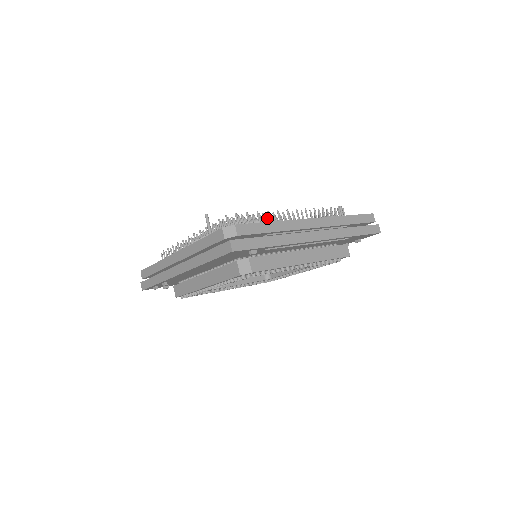
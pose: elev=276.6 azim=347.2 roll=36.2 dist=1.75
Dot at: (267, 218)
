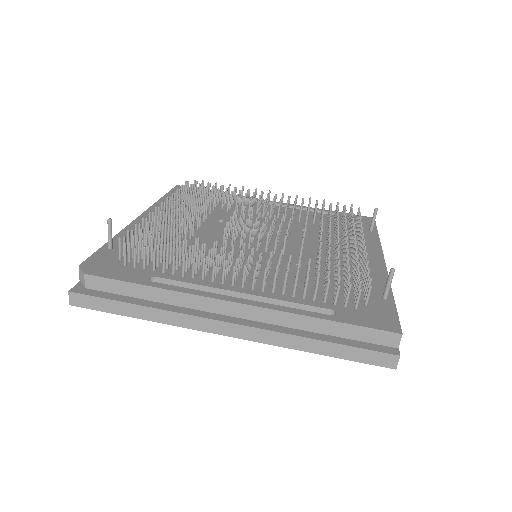
Dot at: (212, 249)
